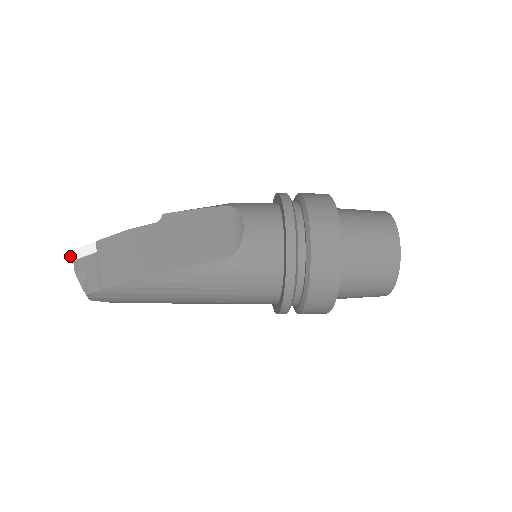
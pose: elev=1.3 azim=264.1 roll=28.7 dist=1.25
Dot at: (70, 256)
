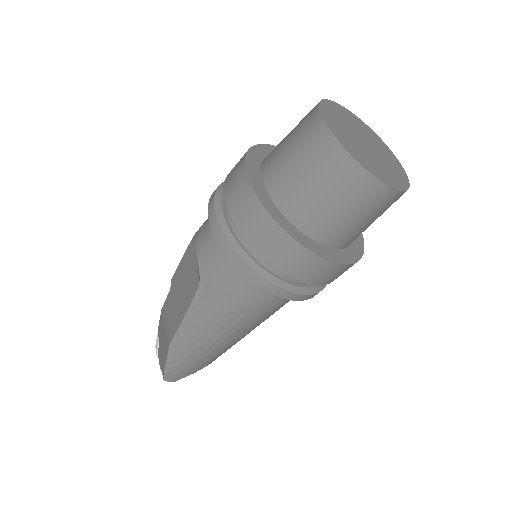
Dot at: occluded
